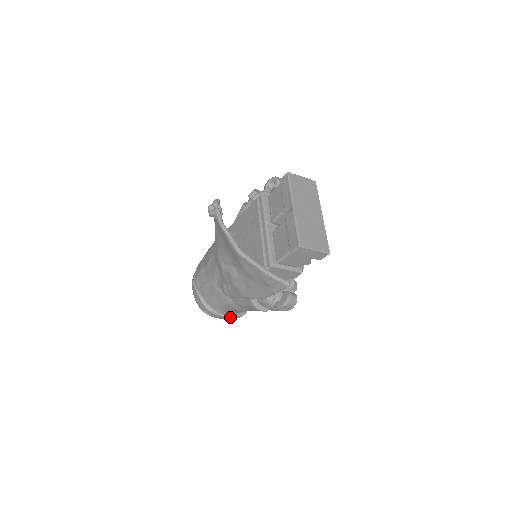
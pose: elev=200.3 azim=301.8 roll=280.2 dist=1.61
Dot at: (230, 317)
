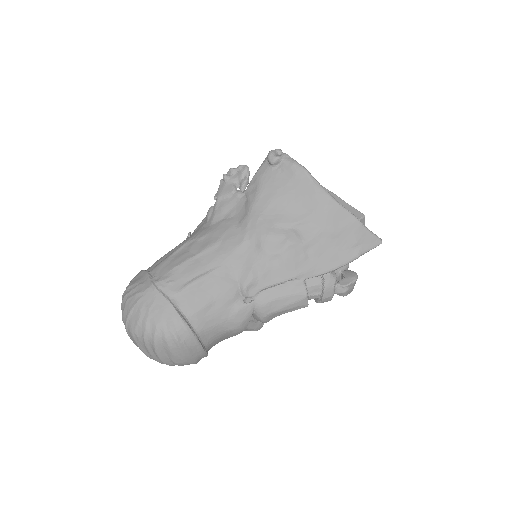
Dot at: (203, 350)
